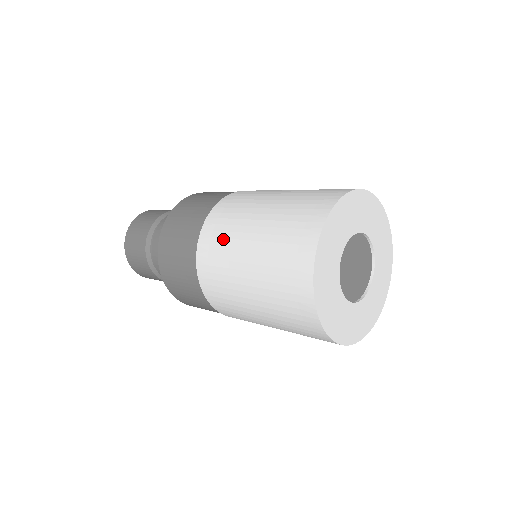
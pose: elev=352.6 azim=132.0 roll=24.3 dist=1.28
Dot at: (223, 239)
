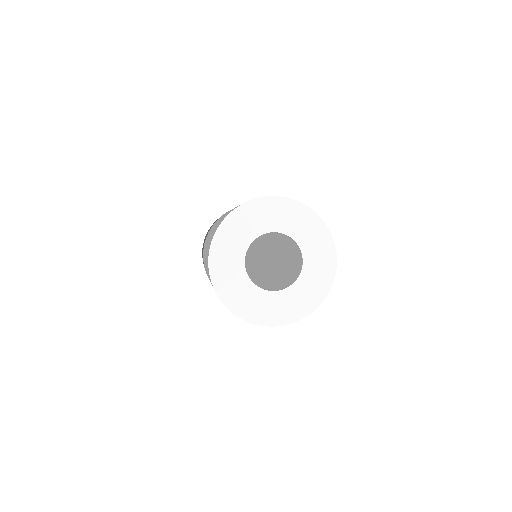
Dot at: occluded
